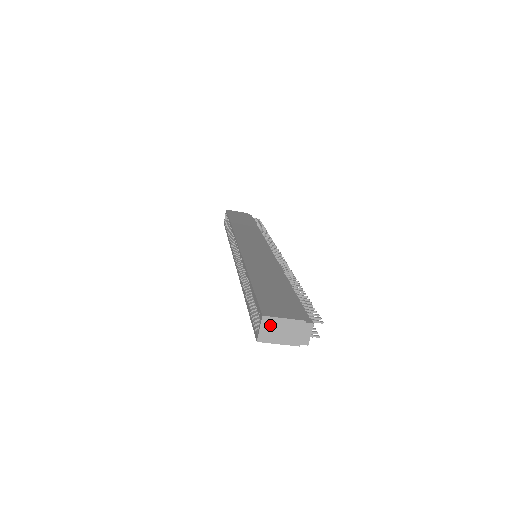
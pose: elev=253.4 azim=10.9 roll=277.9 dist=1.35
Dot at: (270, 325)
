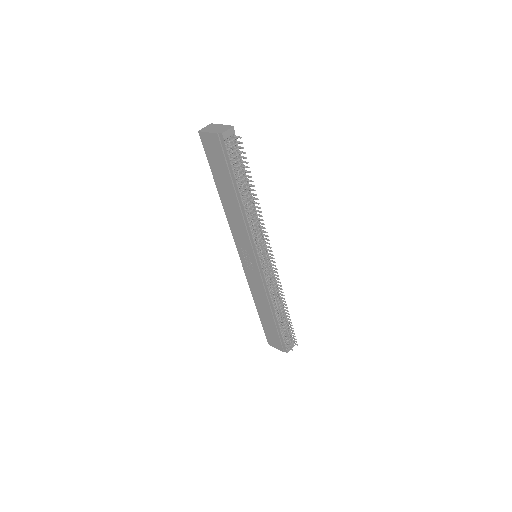
Dot at: (211, 126)
